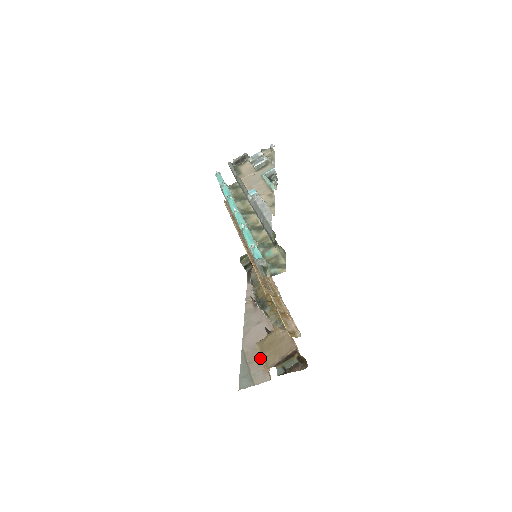
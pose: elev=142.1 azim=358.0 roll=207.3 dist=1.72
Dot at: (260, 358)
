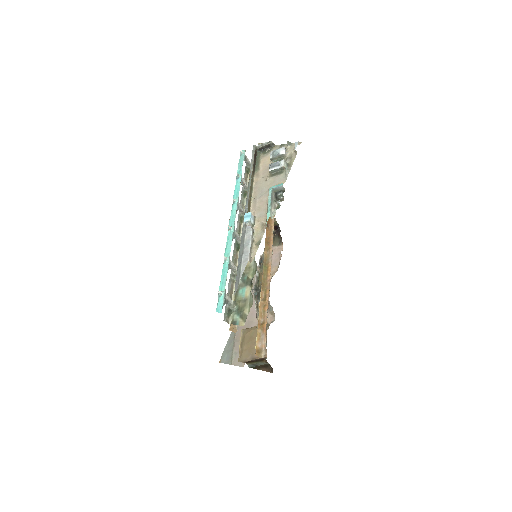
Dot at: occluded
